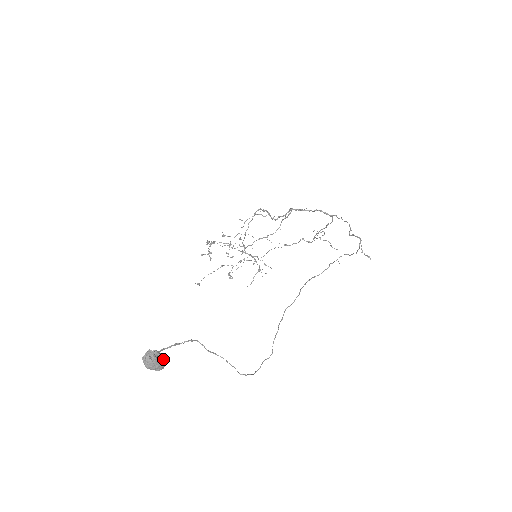
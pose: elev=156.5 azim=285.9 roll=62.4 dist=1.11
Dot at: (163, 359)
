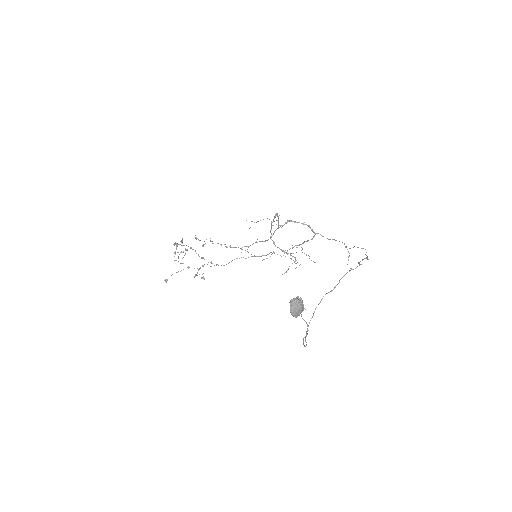
Dot at: occluded
